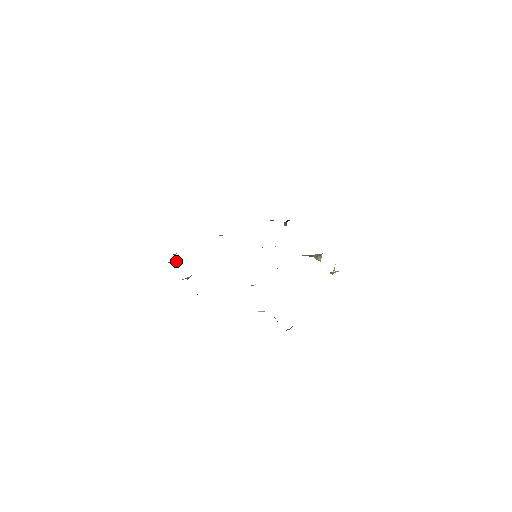
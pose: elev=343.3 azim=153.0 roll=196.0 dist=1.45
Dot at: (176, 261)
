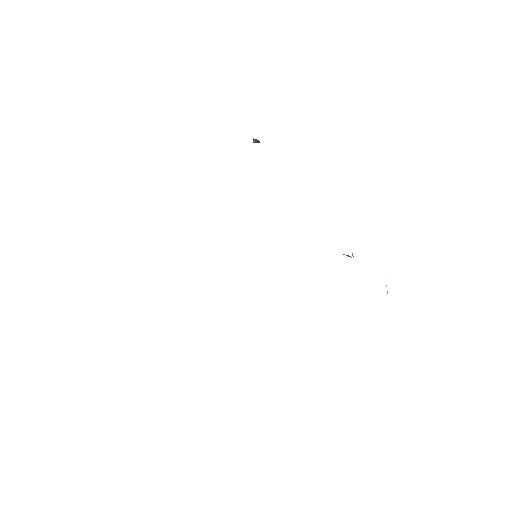
Dot at: occluded
